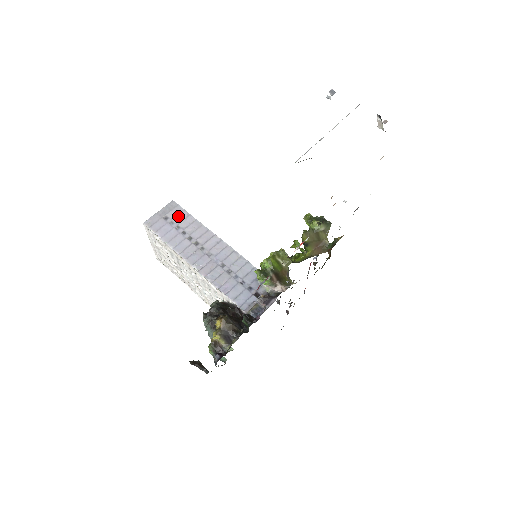
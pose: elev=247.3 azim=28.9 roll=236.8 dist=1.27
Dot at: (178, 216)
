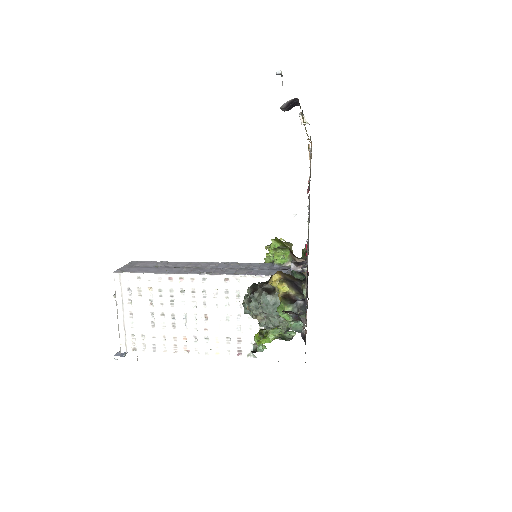
Dot at: (149, 263)
